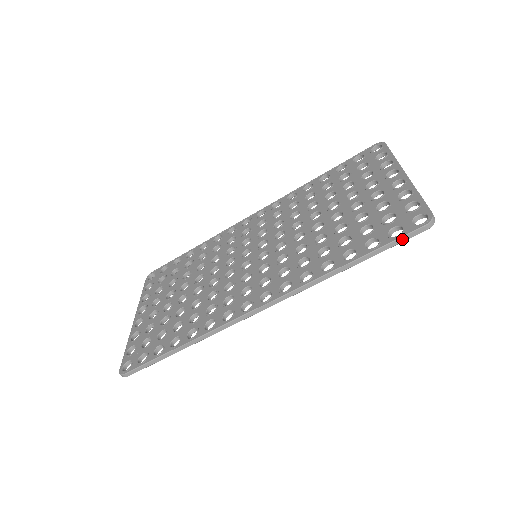
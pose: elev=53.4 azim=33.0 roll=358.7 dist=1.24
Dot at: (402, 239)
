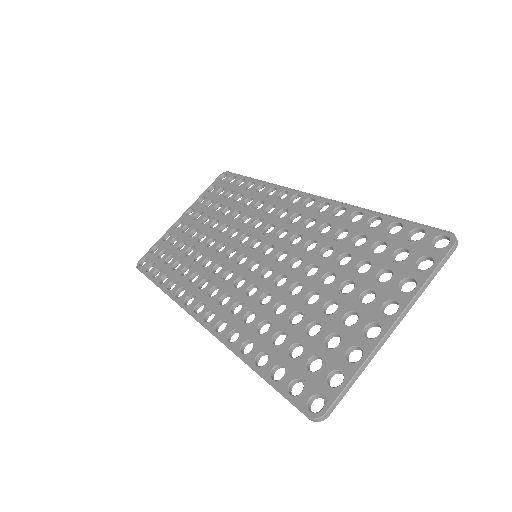
Dot at: (289, 401)
